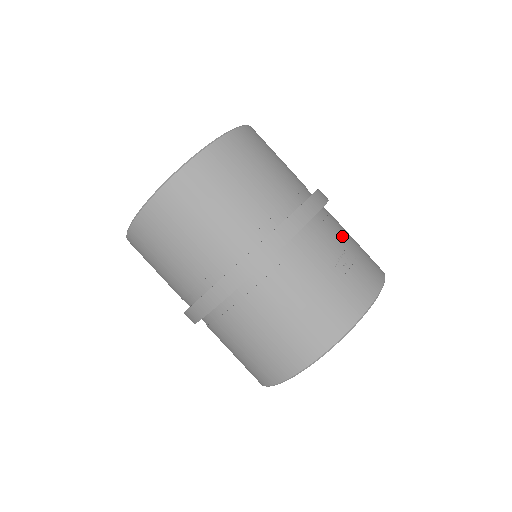
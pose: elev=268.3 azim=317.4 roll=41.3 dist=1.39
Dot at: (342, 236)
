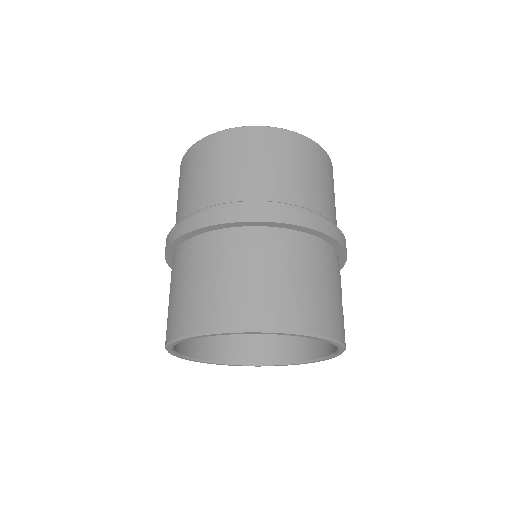
Dot at: occluded
